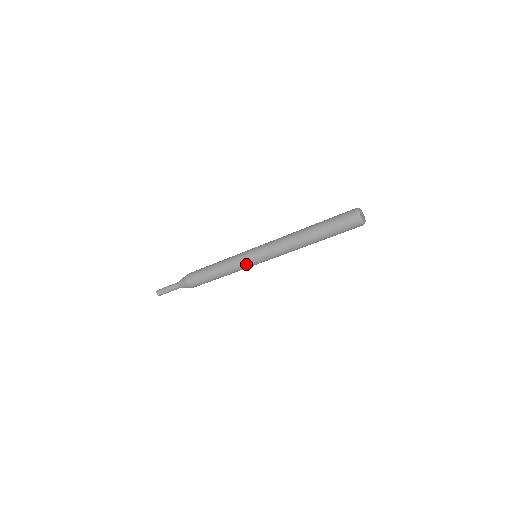
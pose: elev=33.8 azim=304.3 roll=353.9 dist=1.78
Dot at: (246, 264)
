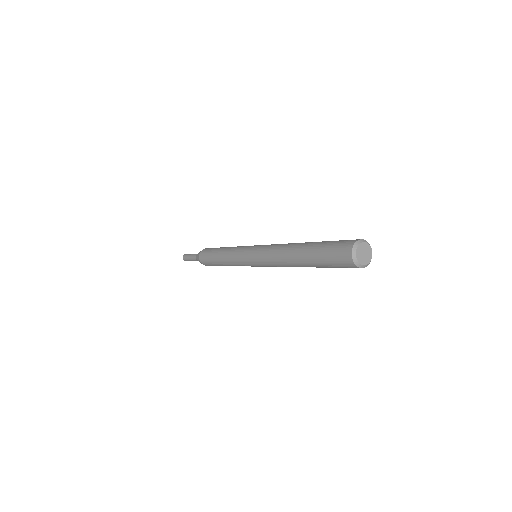
Dot at: occluded
